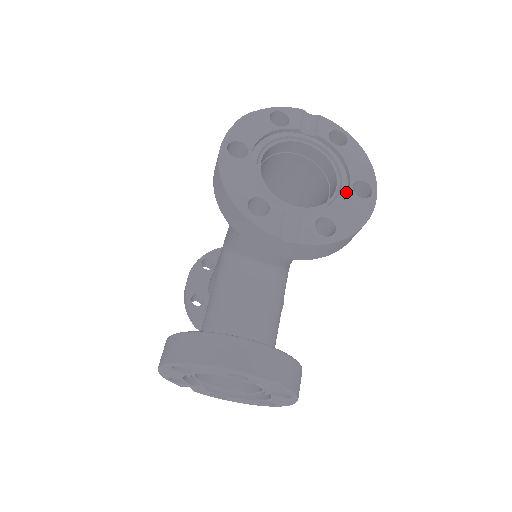
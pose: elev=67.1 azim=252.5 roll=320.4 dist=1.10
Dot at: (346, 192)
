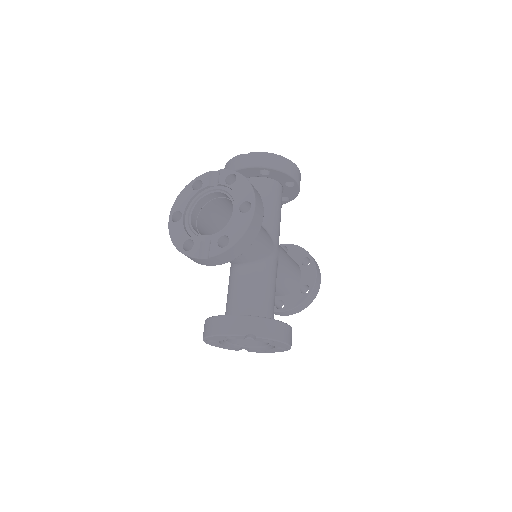
Dot at: (238, 213)
